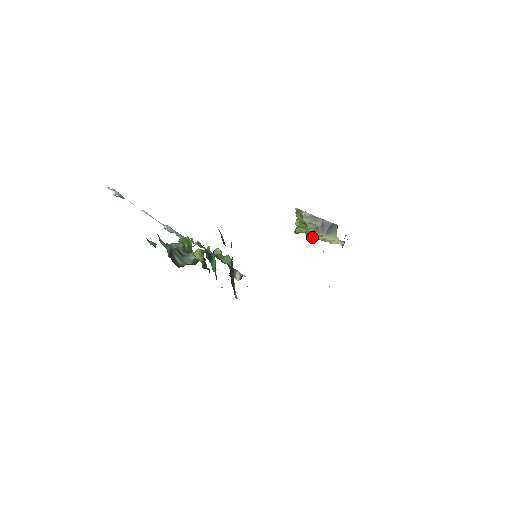
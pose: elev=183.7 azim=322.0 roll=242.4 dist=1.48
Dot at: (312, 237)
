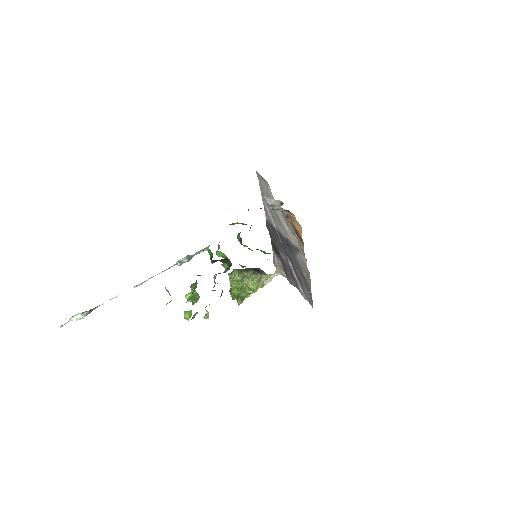
Dot at: (257, 282)
